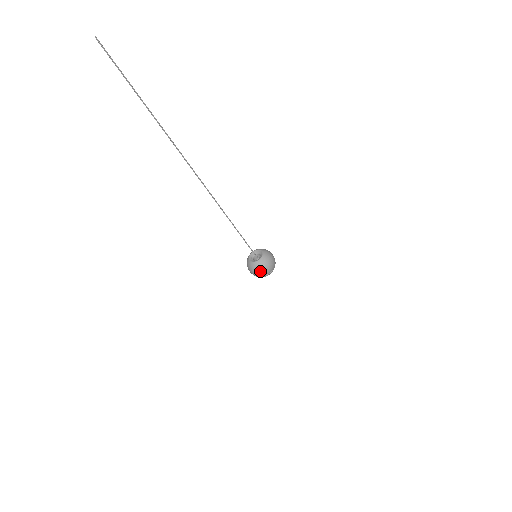
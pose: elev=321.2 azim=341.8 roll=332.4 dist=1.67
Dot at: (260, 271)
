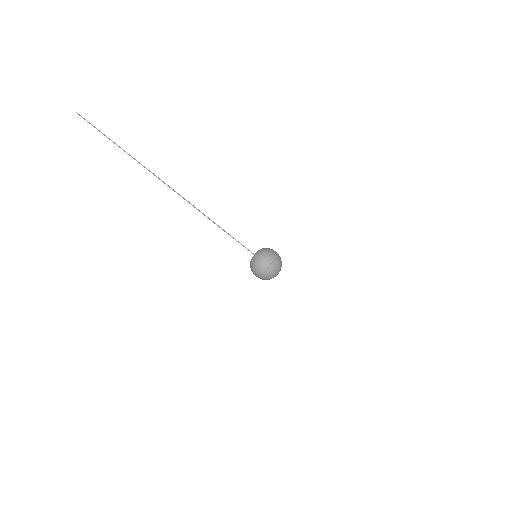
Dot at: (254, 270)
